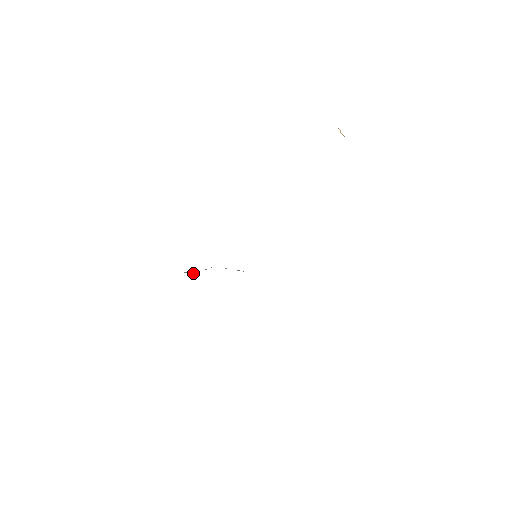
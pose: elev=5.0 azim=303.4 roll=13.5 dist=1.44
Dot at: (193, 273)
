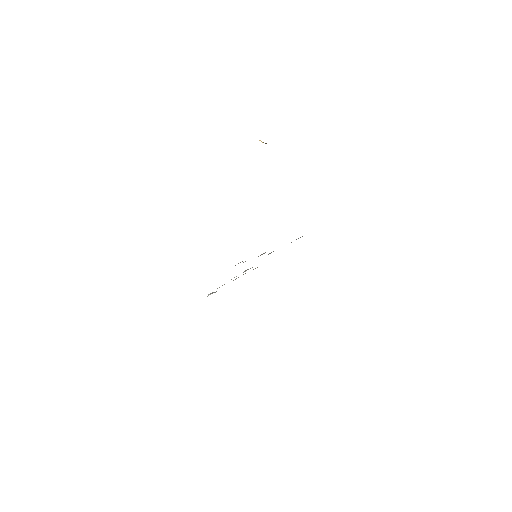
Dot at: occluded
